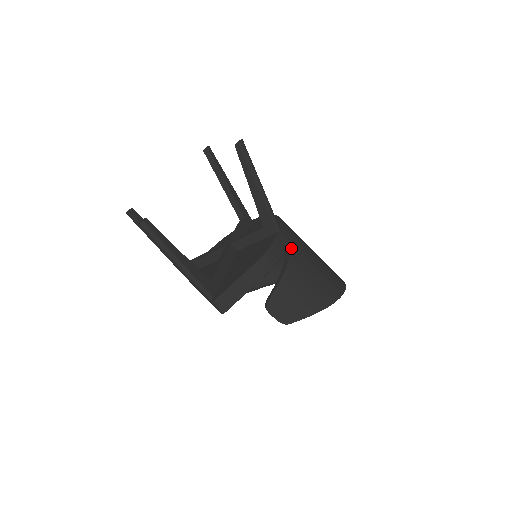
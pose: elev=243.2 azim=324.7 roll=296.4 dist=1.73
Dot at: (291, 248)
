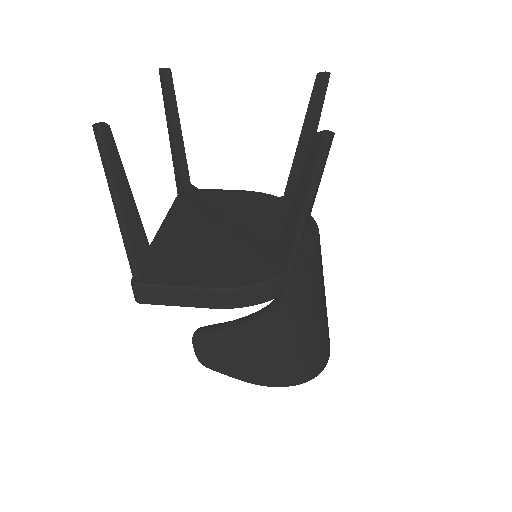
Dot at: (284, 302)
